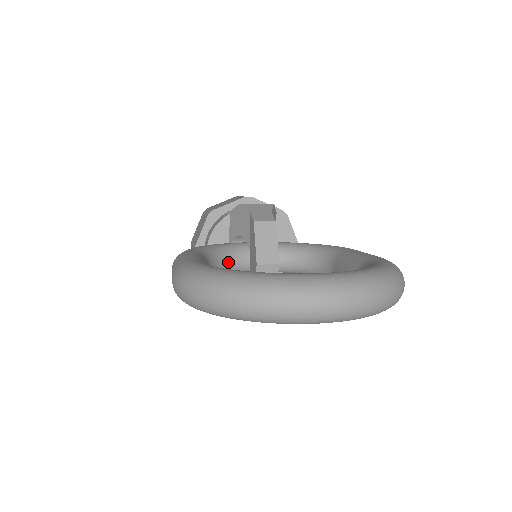
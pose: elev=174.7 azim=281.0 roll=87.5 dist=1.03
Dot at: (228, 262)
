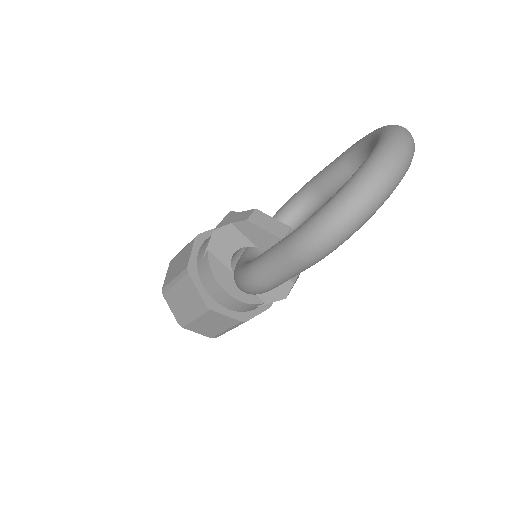
Dot at: occluded
